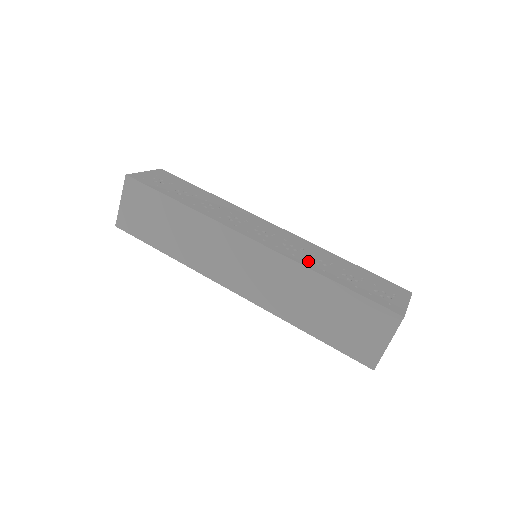
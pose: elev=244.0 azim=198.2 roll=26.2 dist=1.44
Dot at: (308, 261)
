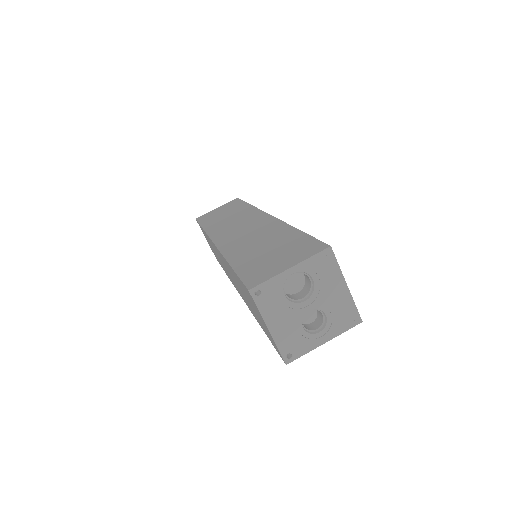
Dot at: occluded
